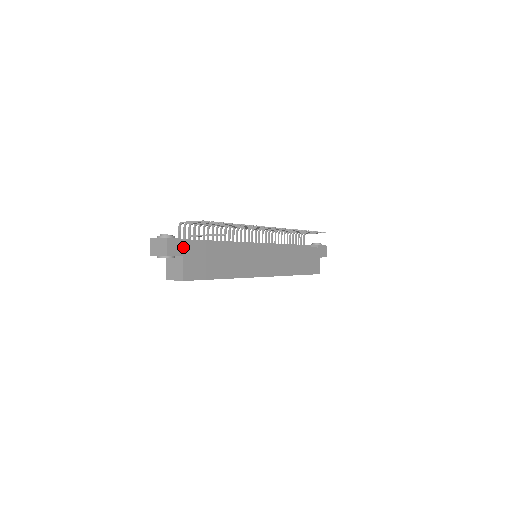
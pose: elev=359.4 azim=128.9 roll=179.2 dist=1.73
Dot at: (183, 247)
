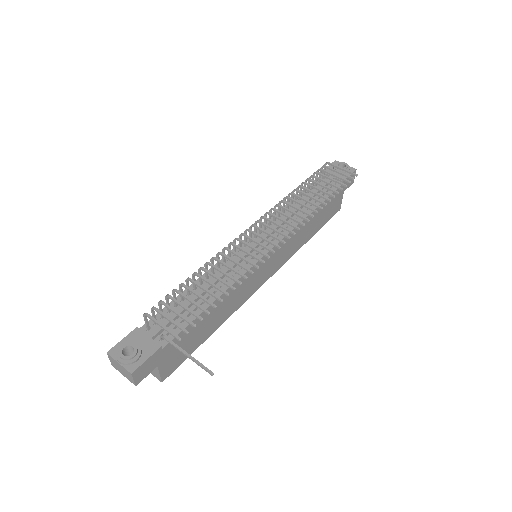
Dot at: (155, 359)
